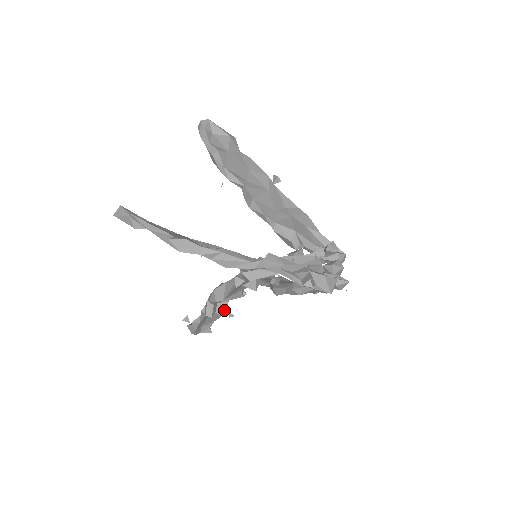
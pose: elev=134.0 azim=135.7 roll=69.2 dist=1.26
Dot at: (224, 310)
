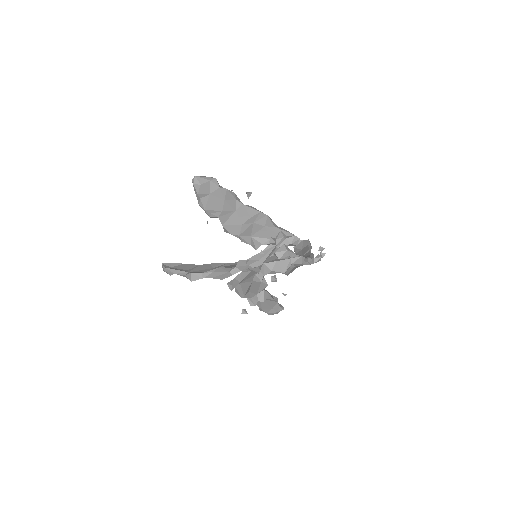
Dot at: (264, 297)
